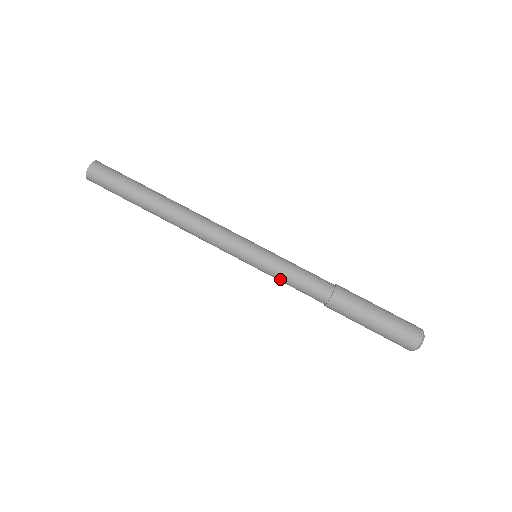
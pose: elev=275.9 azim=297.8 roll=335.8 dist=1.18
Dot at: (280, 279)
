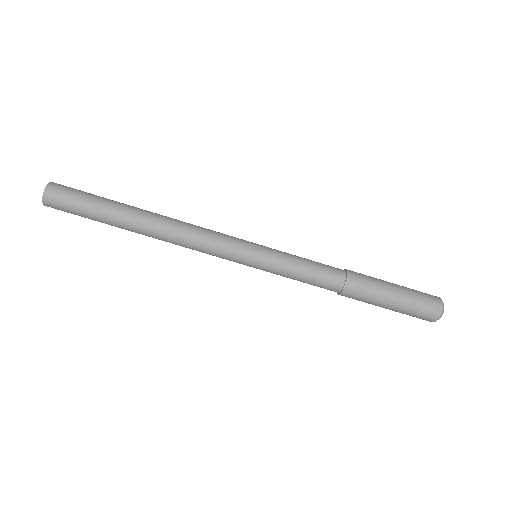
Dot at: (289, 272)
